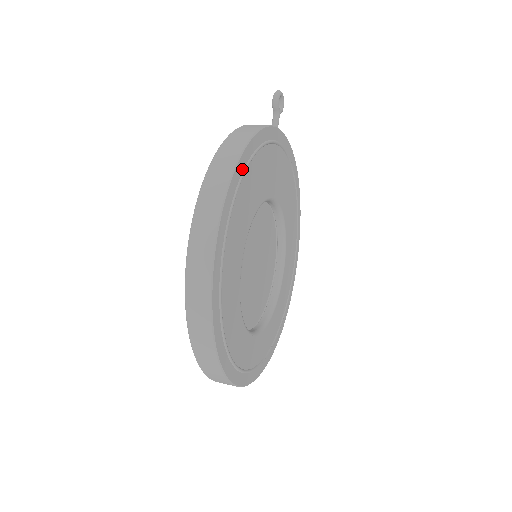
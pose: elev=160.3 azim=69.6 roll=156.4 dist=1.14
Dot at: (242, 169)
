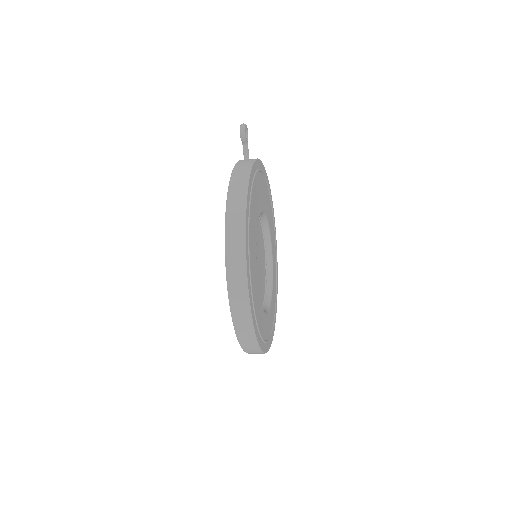
Dot at: (247, 231)
